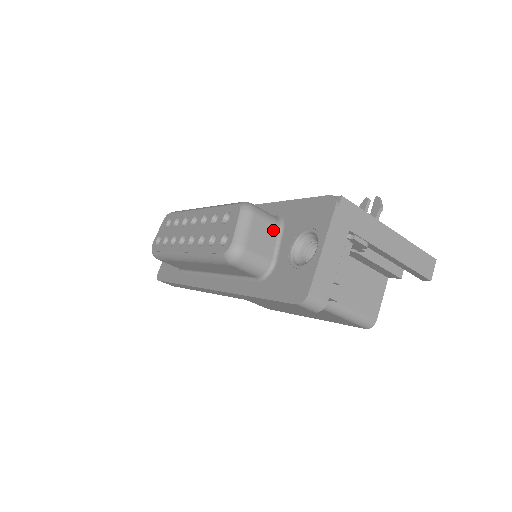
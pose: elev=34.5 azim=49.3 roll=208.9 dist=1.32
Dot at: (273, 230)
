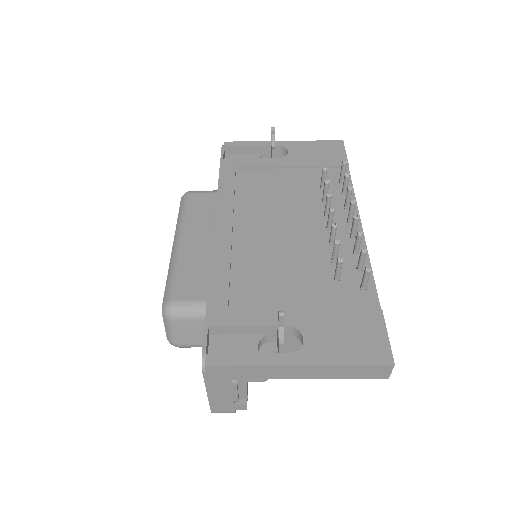
Dot at: (200, 324)
